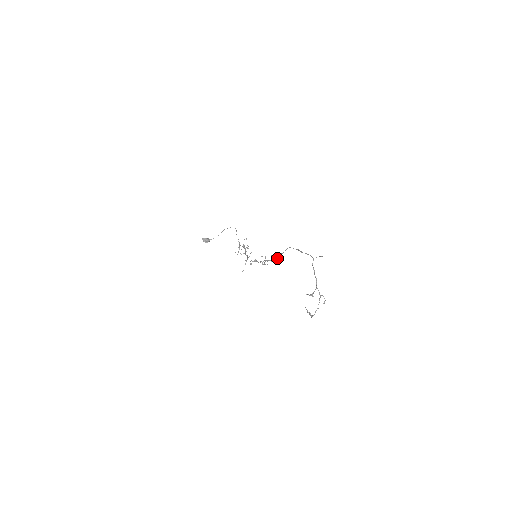
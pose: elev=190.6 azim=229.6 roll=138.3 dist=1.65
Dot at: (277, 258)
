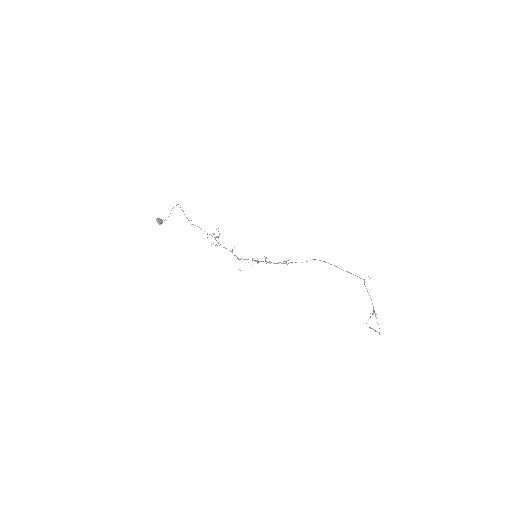
Dot at: (286, 262)
